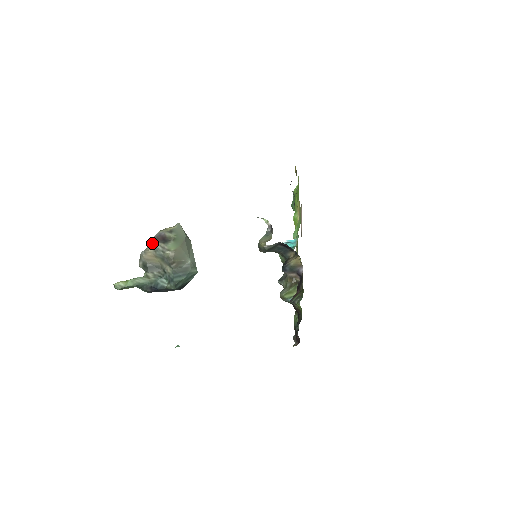
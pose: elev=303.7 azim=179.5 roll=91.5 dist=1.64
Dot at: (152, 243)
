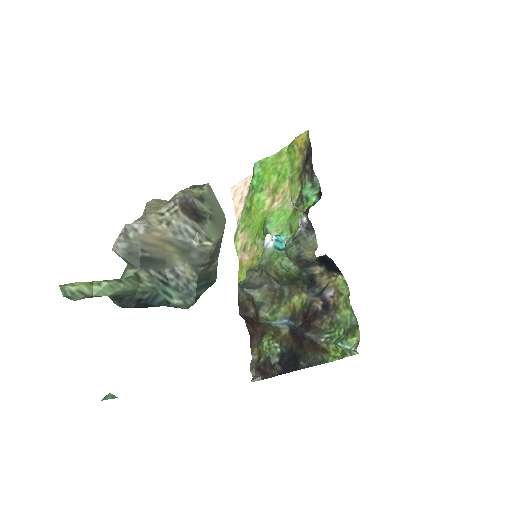
Dot at: (160, 211)
